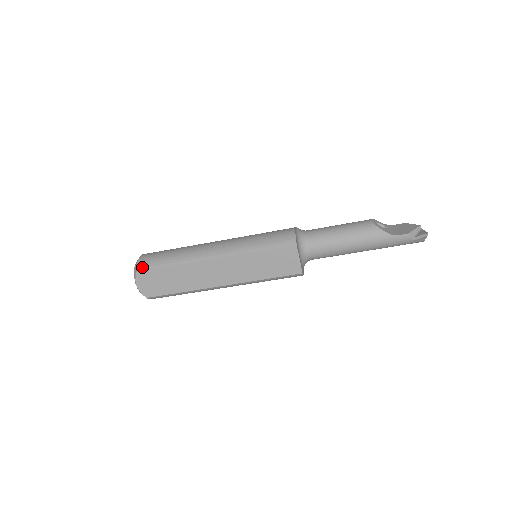
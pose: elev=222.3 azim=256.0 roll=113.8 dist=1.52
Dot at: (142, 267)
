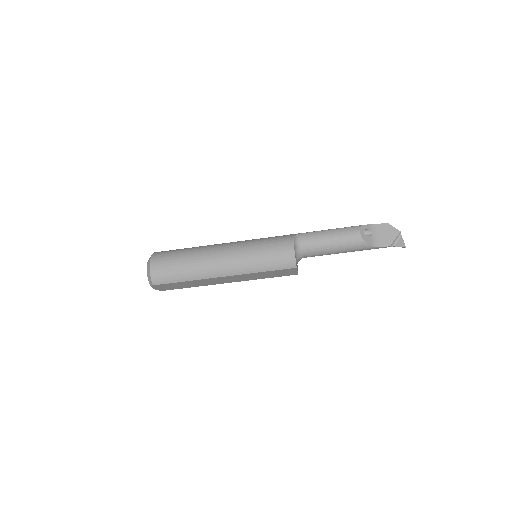
Dot at: (157, 282)
